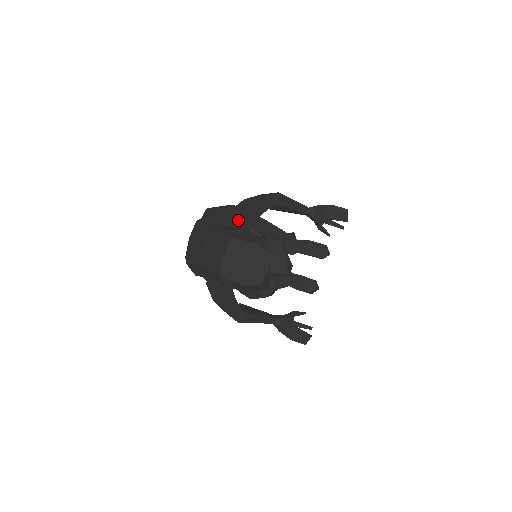
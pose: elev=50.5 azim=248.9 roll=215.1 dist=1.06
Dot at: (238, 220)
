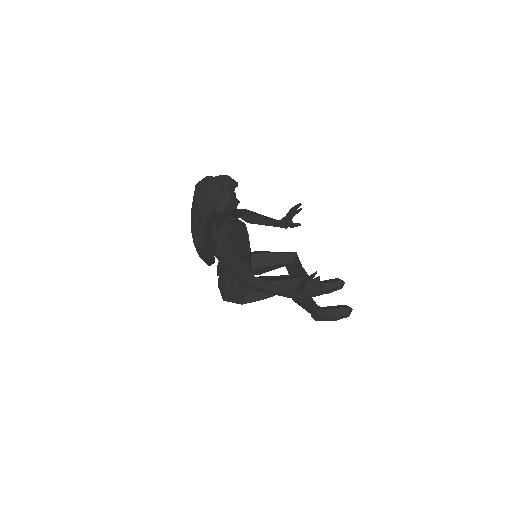
Dot at: occluded
